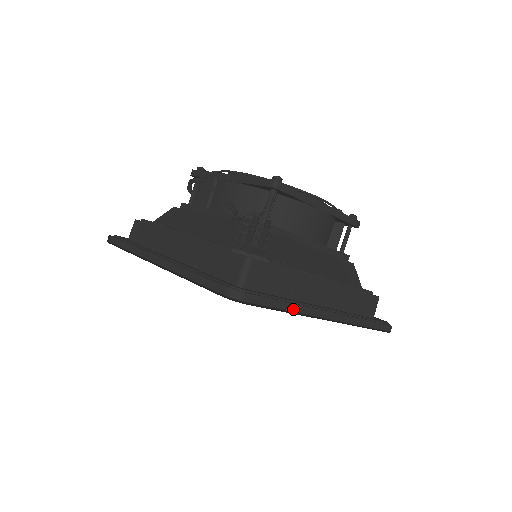
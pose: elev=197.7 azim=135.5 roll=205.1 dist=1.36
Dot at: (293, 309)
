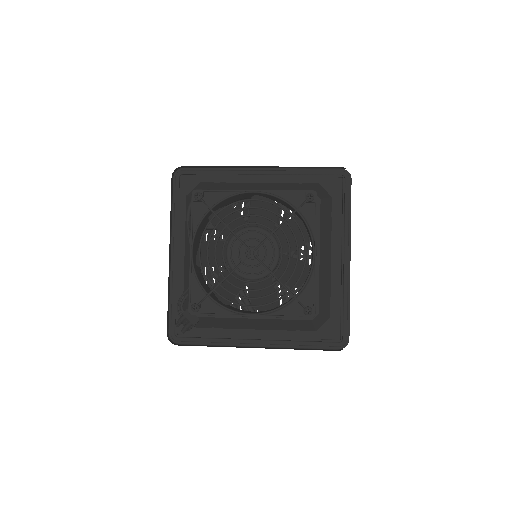
Dot at: (218, 344)
